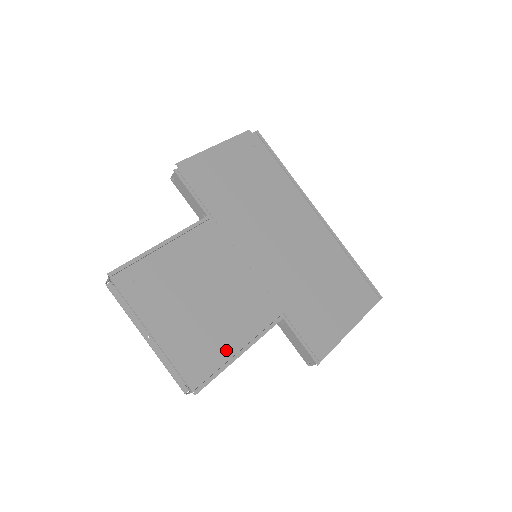
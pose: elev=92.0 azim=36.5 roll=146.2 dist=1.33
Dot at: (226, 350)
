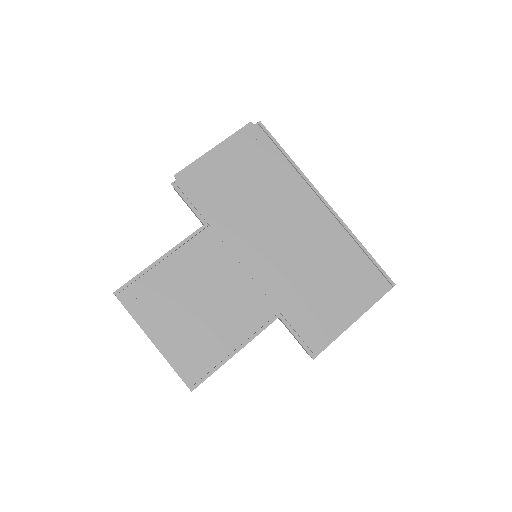
Dot at: (220, 351)
